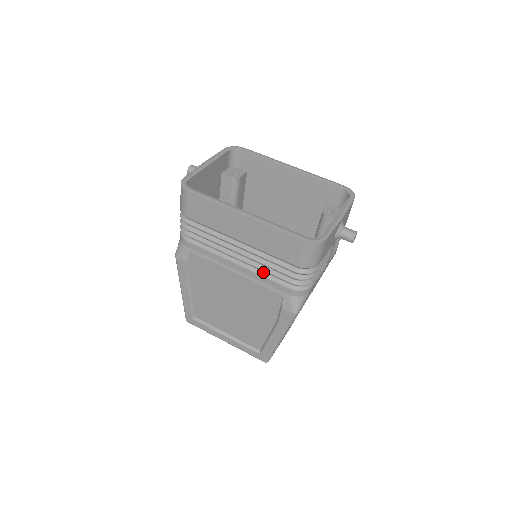
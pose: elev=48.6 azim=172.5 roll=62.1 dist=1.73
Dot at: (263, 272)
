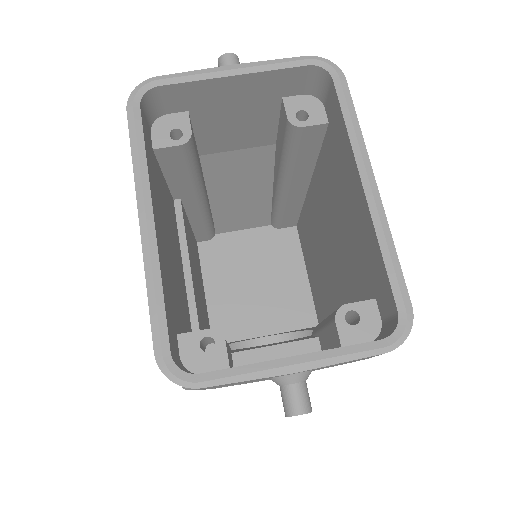
Dot at: occluded
